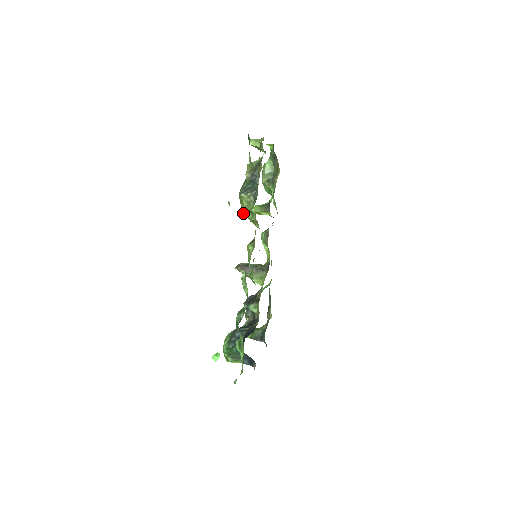
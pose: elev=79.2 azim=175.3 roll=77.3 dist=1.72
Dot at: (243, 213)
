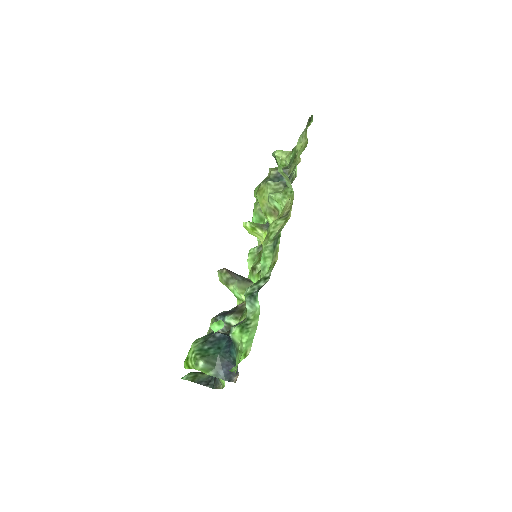
Dot at: (271, 194)
